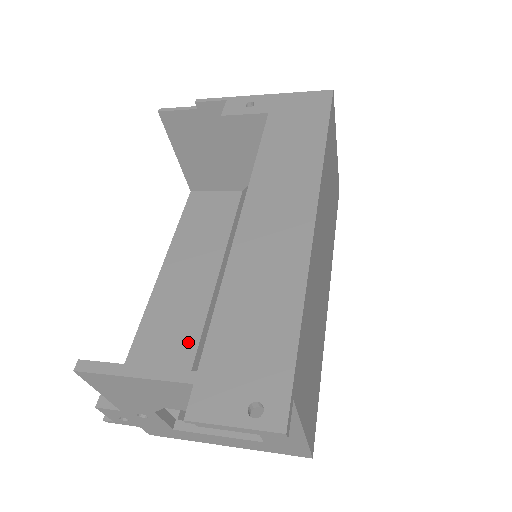
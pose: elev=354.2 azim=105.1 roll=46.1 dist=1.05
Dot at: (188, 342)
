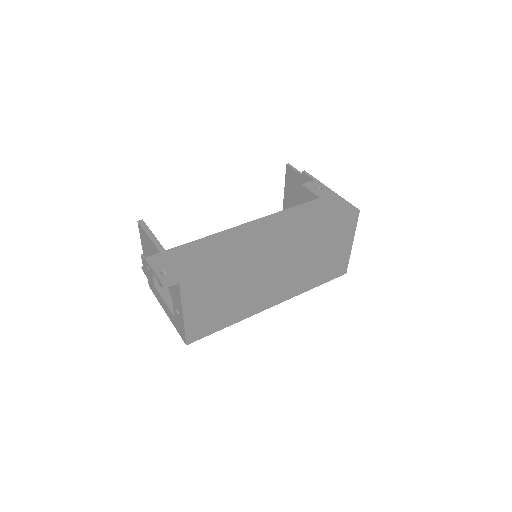
Dot at: occluded
